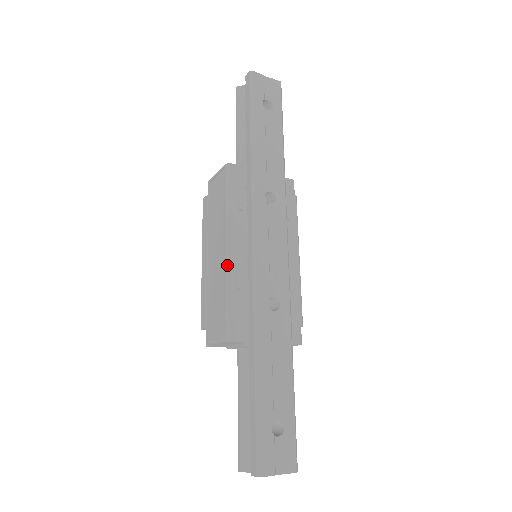
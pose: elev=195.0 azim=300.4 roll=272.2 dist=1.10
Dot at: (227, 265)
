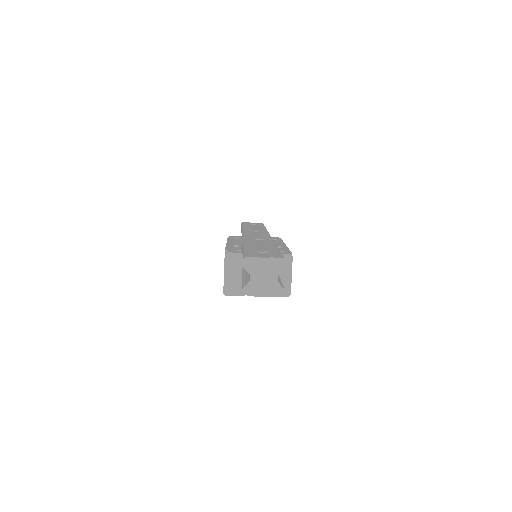
Dot at: (226, 245)
